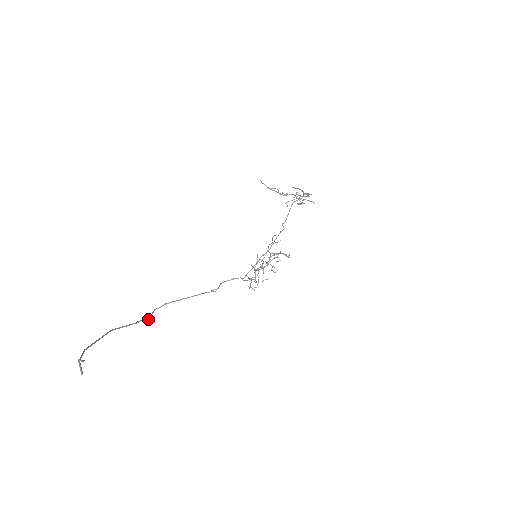
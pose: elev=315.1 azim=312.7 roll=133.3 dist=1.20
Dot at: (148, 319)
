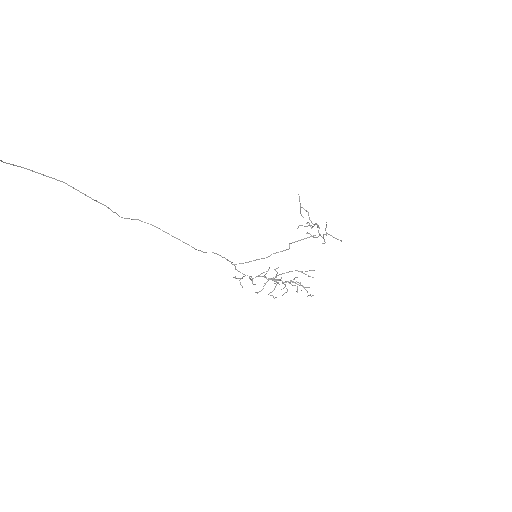
Dot at: occluded
